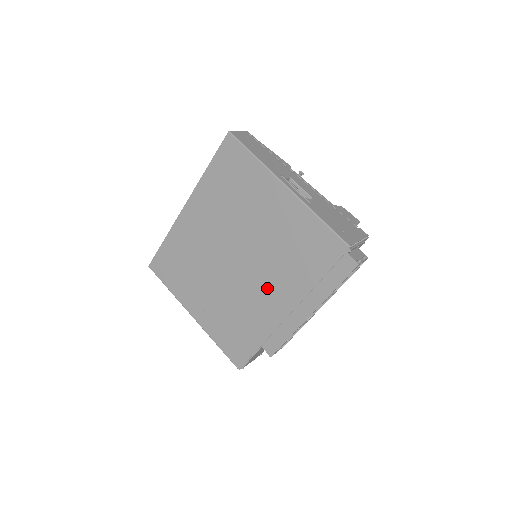
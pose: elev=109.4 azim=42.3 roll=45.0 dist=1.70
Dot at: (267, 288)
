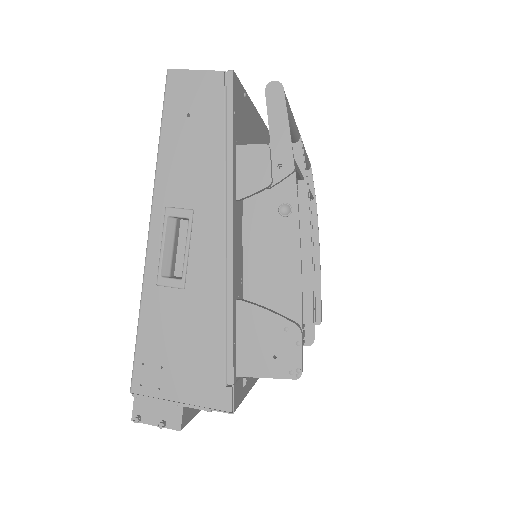
Dot at: occluded
